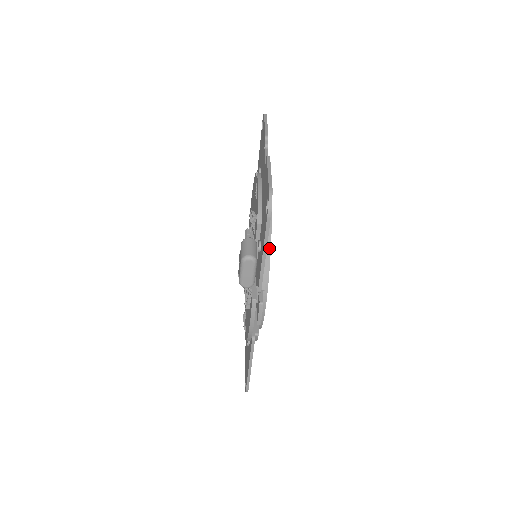
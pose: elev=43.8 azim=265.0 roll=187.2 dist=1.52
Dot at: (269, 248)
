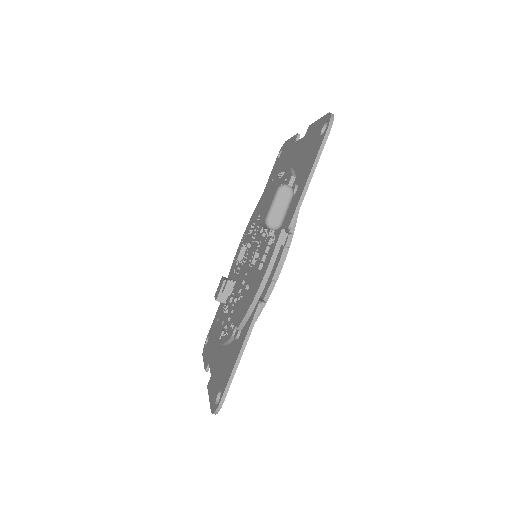
Dot at: occluded
